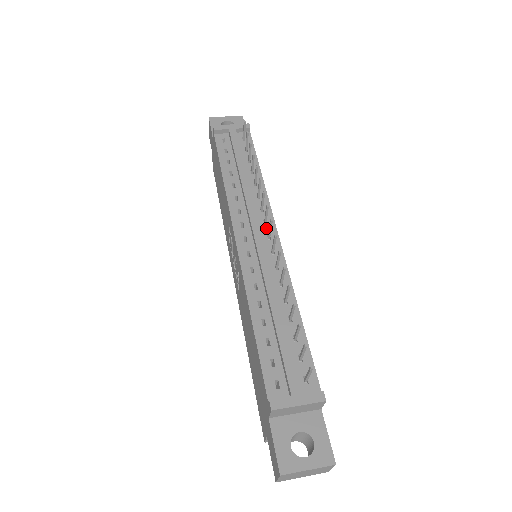
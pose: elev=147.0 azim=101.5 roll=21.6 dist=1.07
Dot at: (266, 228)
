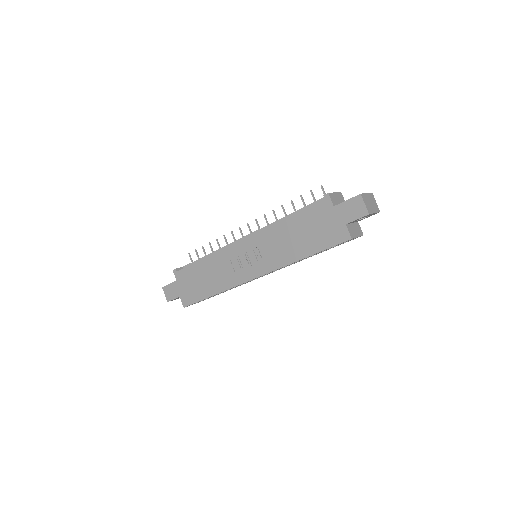
Dot at: occluded
